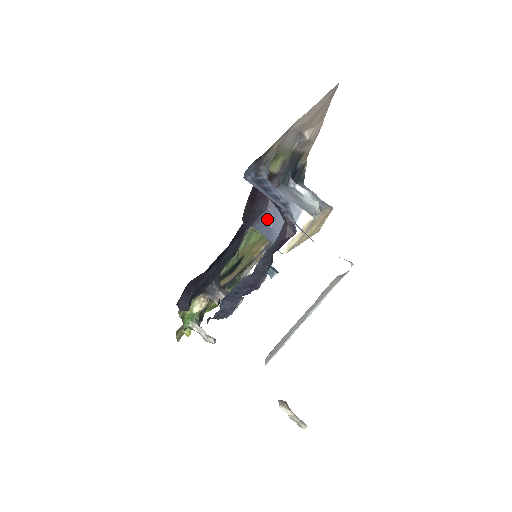
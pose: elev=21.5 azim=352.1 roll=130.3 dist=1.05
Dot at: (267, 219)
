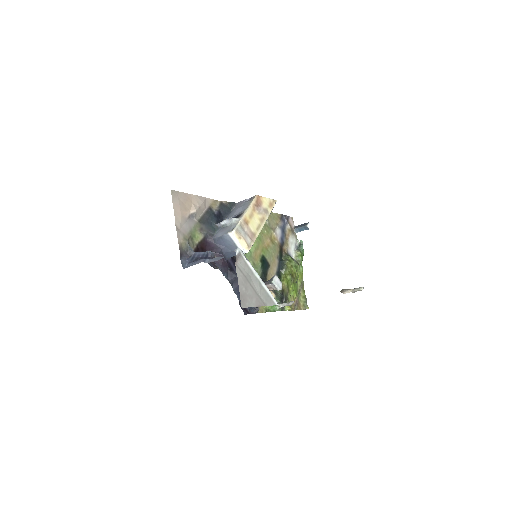
Dot at: (226, 251)
